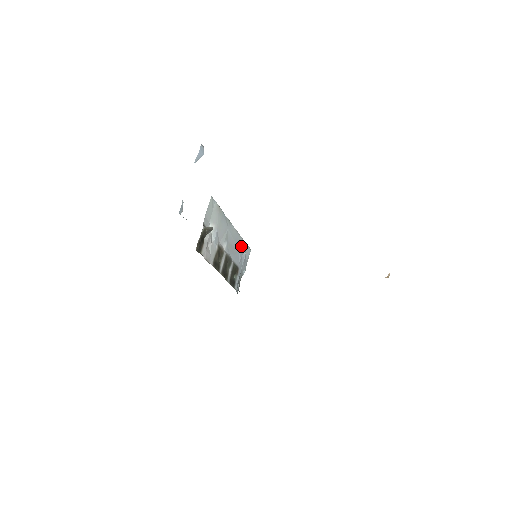
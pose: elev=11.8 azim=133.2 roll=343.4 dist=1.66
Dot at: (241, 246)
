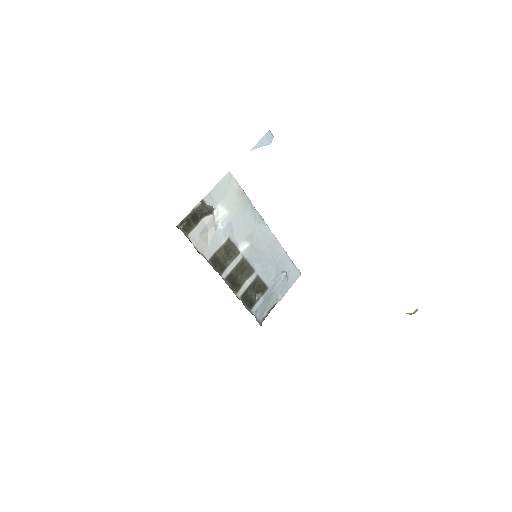
Dot at: (281, 261)
